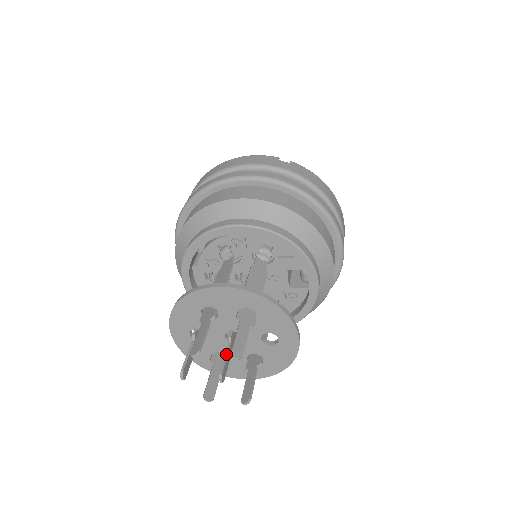
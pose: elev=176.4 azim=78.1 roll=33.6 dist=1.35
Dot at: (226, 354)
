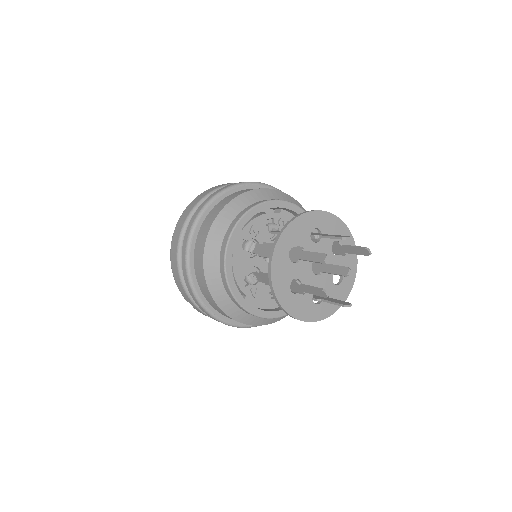
Dot at: (334, 265)
